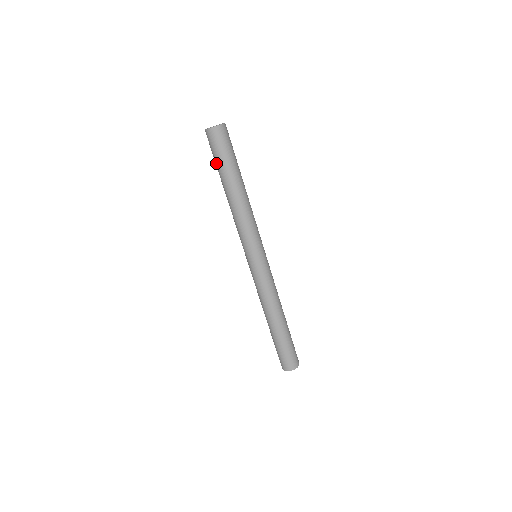
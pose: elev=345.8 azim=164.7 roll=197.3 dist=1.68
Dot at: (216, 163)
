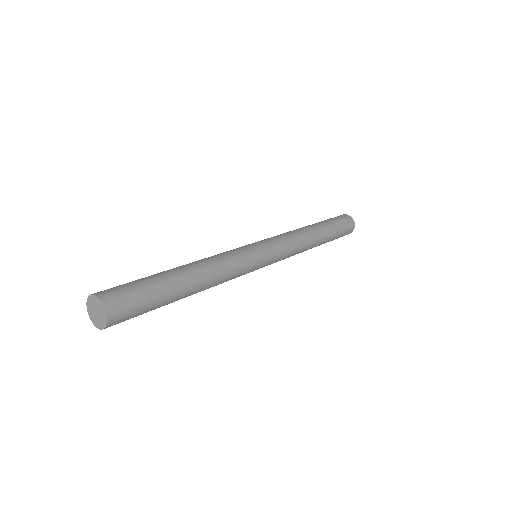
Dot at: occluded
